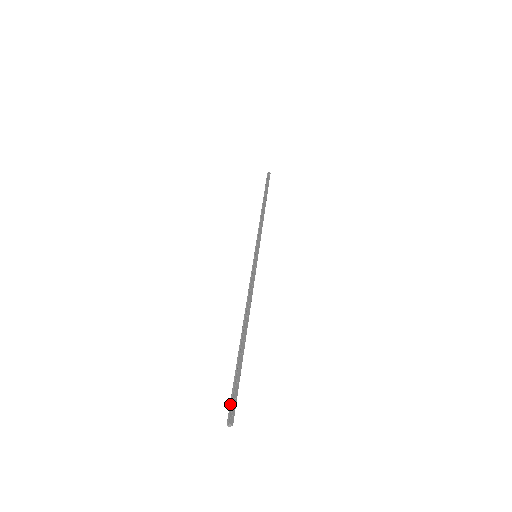
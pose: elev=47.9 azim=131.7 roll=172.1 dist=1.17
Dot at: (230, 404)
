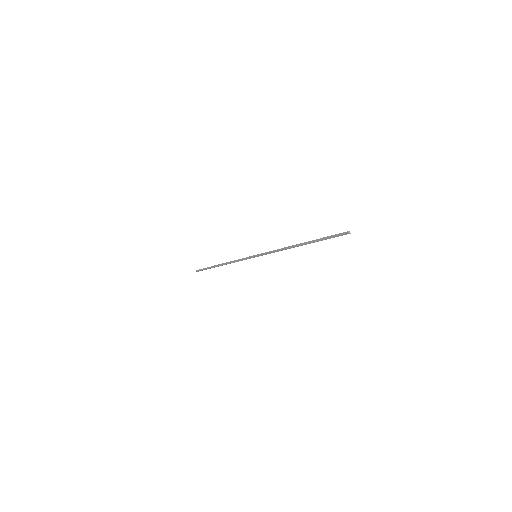
Dot at: occluded
